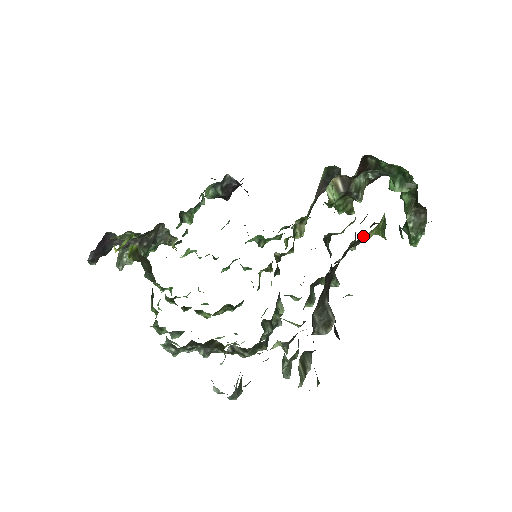
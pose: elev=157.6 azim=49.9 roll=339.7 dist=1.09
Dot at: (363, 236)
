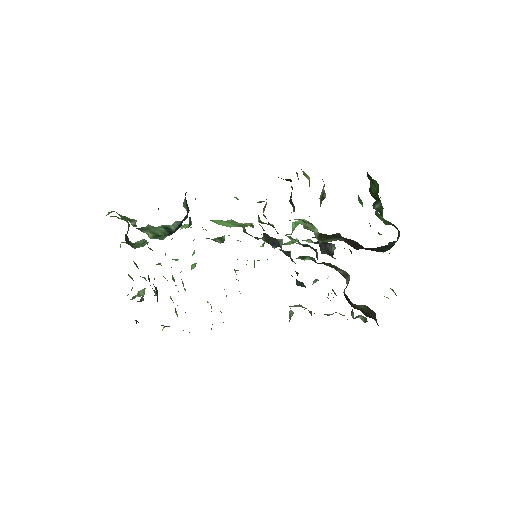
Dot at: occluded
